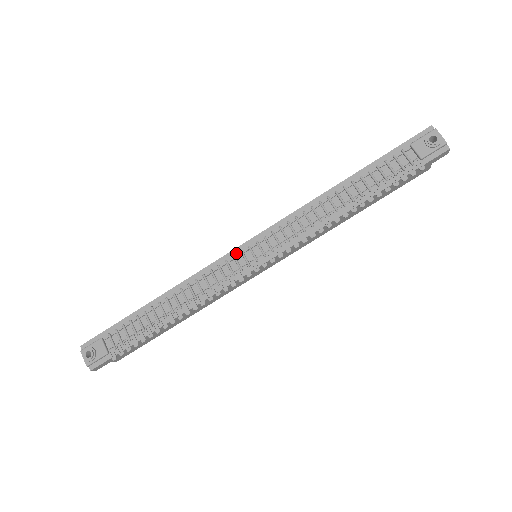
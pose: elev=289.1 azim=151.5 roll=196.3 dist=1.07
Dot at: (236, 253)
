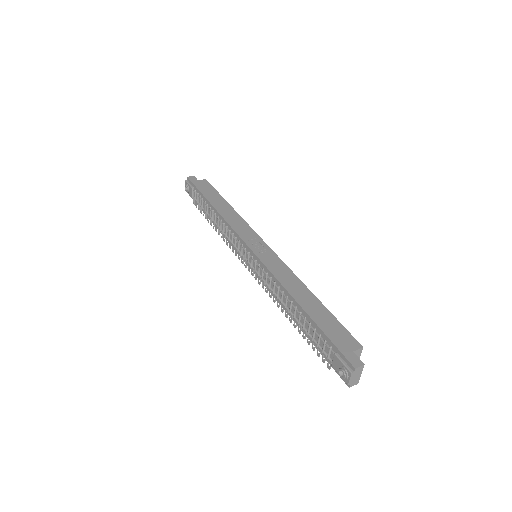
Dot at: (244, 245)
